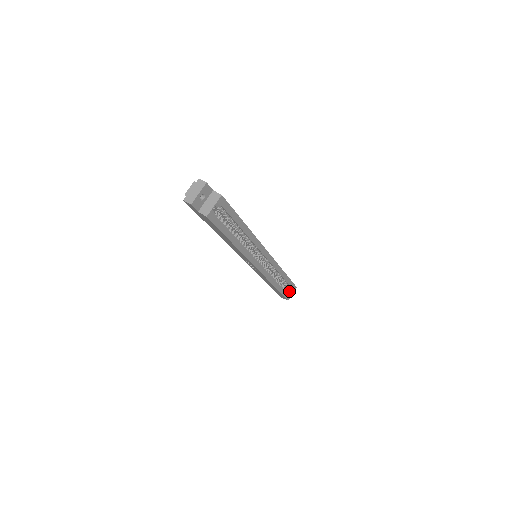
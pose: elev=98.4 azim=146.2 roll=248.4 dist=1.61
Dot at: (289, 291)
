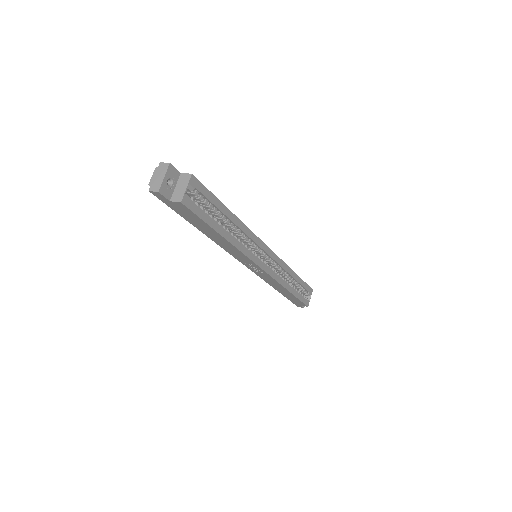
Dot at: (306, 296)
